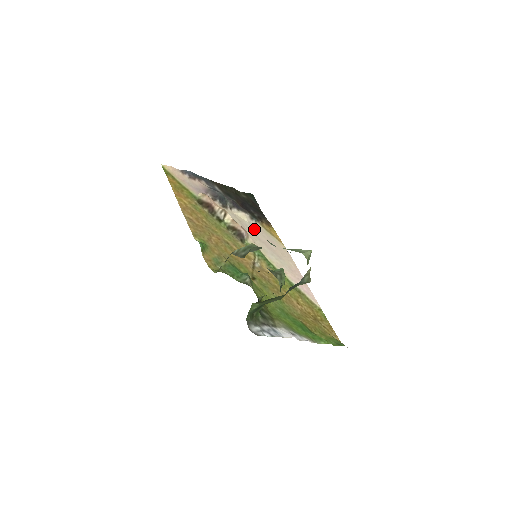
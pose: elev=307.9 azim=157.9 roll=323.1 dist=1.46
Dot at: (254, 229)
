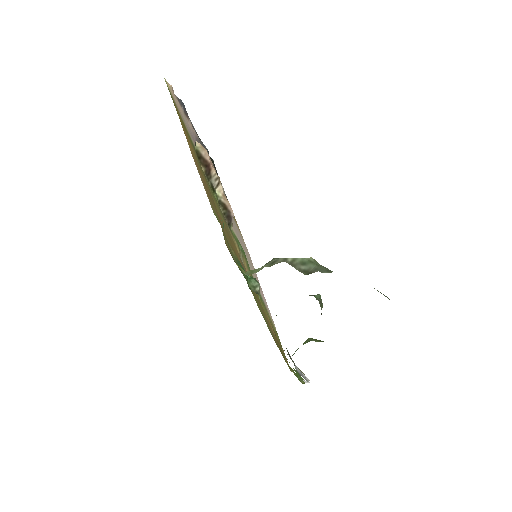
Dot at: occluded
